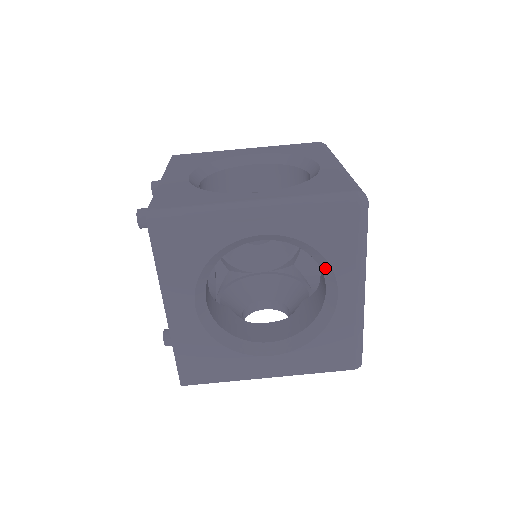
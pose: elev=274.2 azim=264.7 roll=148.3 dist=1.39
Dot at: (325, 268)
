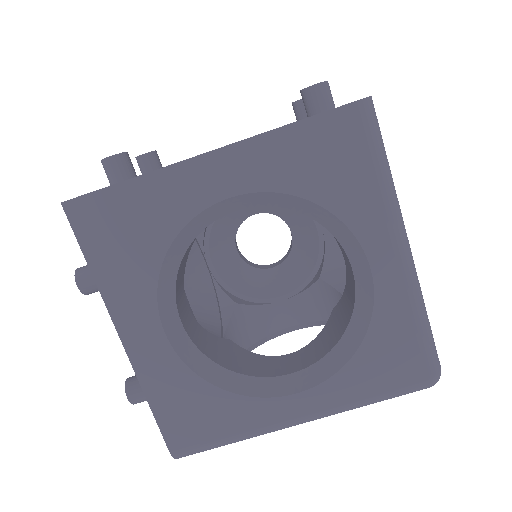
Dot at: occluded
